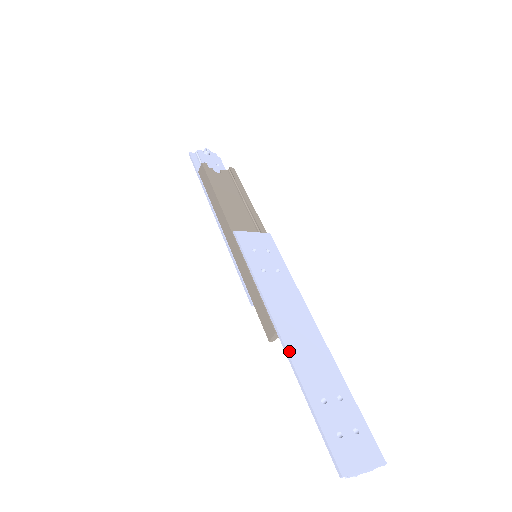
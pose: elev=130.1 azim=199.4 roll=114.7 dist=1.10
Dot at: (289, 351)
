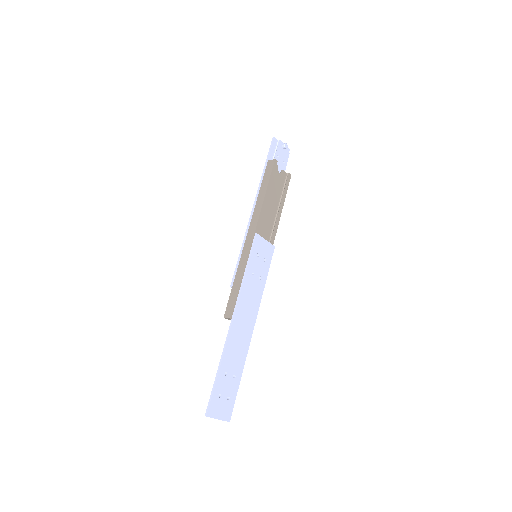
Dot at: (230, 335)
